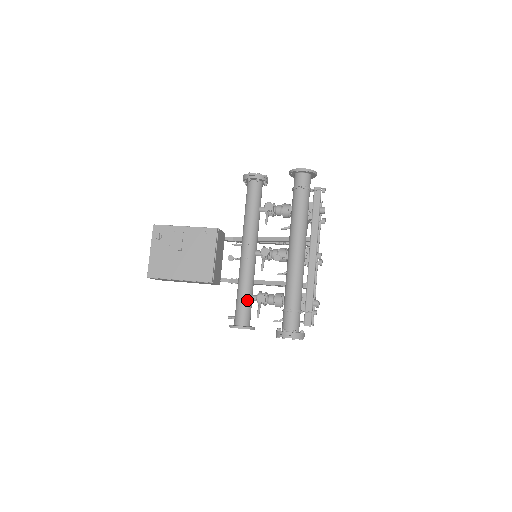
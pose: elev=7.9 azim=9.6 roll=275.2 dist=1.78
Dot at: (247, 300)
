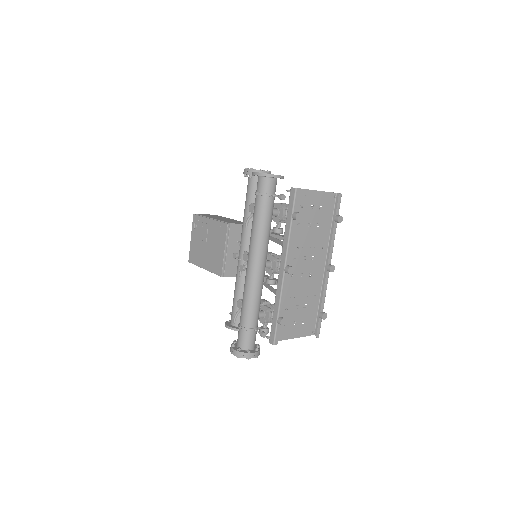
Dot at: occluded
